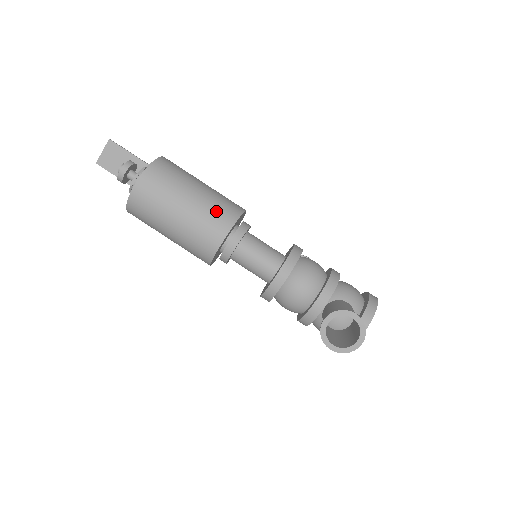
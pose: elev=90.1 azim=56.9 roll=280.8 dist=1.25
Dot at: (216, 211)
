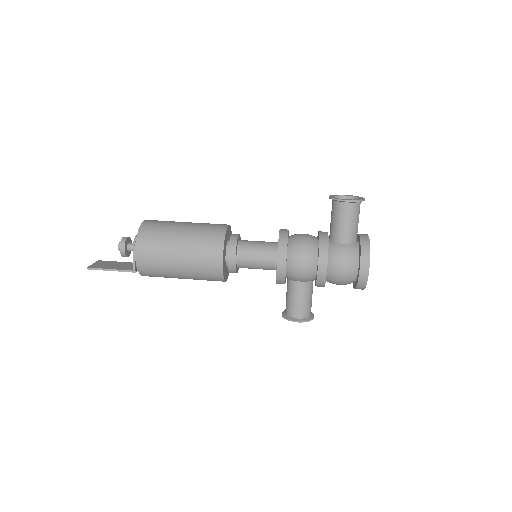
Dot at: occluded
